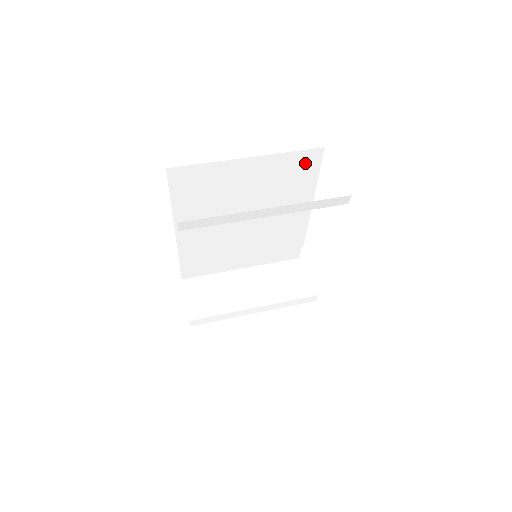
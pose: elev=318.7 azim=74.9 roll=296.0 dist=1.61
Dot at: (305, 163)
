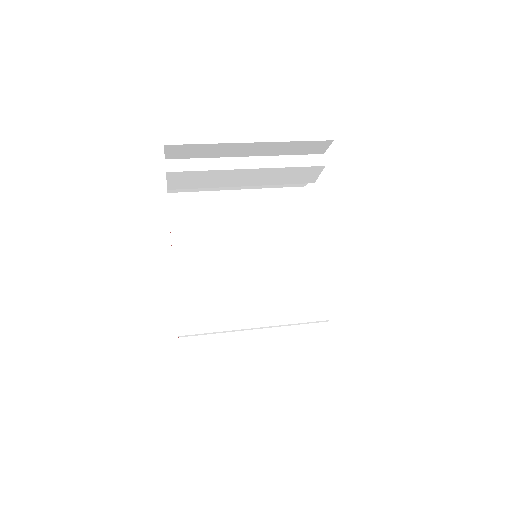
Dot at: (293, 201)
